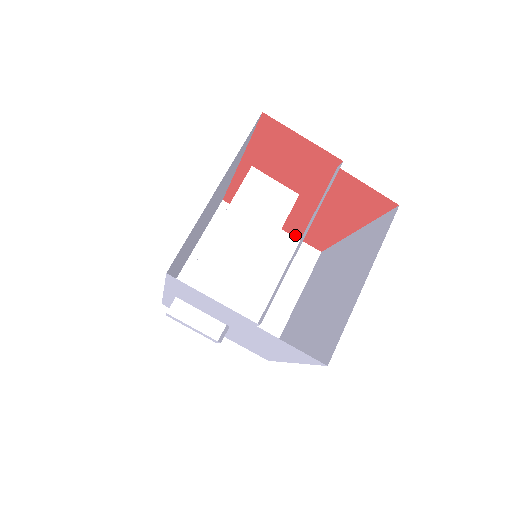
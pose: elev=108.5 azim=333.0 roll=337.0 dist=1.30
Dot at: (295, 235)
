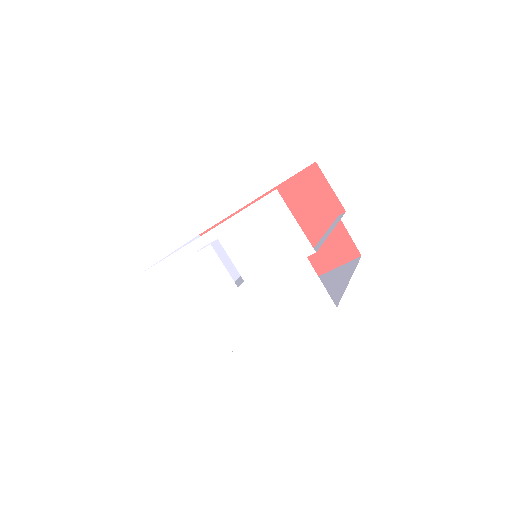
Dot at: occluded
